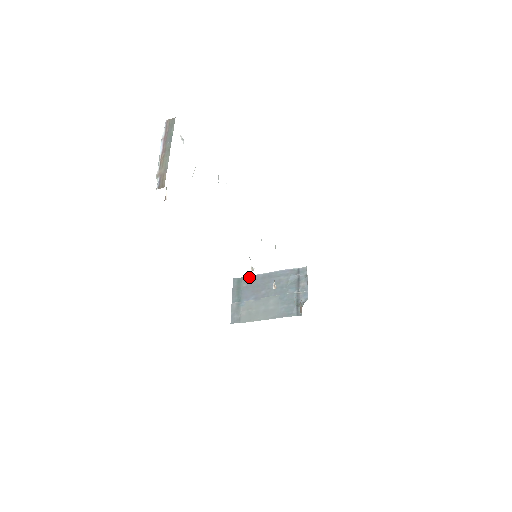
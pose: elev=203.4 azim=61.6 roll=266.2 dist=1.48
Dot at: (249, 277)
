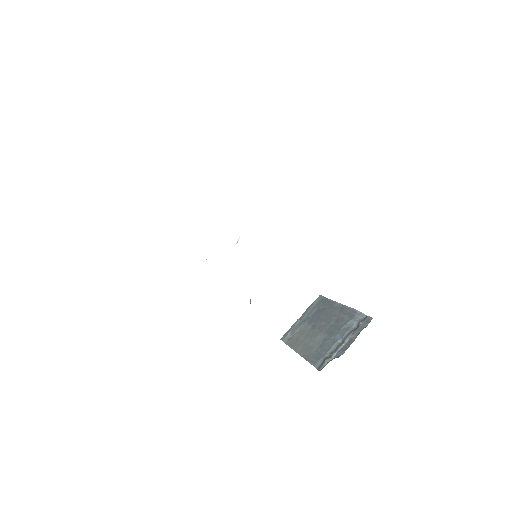
Dot at: (330, 301)
